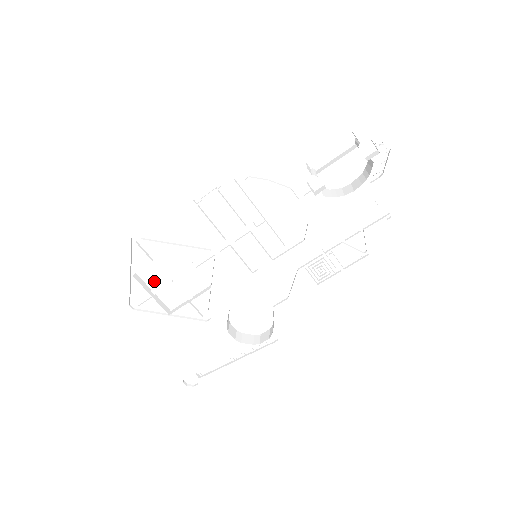
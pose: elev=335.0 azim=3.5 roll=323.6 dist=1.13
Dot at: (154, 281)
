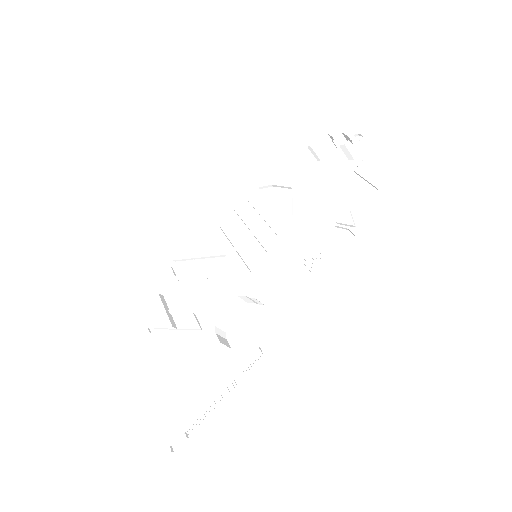
Dot at: (174, 301)
